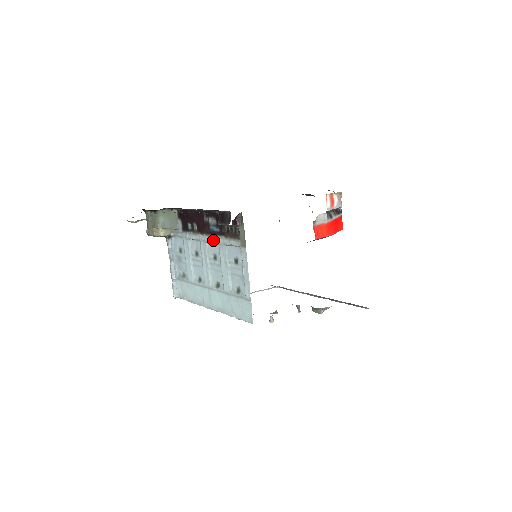
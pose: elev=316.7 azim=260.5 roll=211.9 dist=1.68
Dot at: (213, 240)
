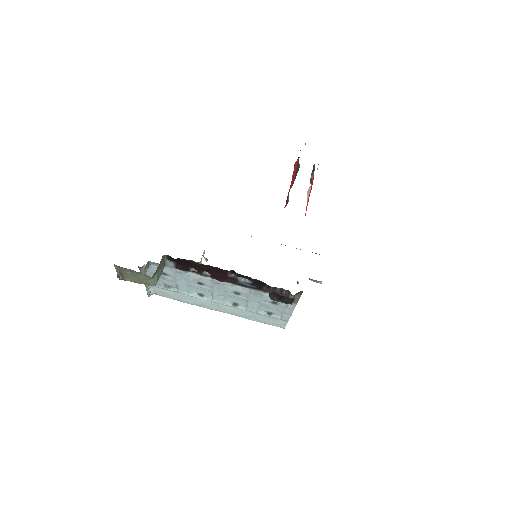
Dot at: (240, 288)
